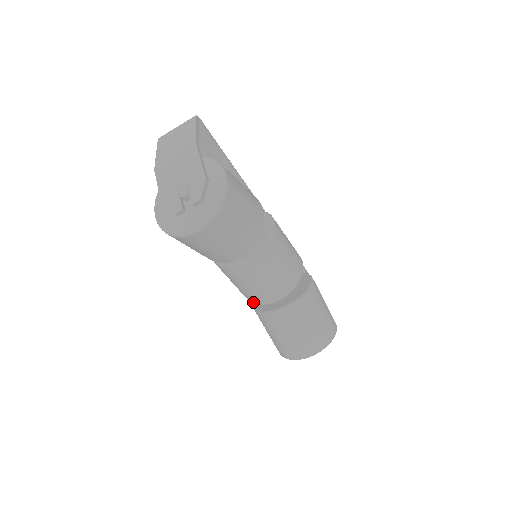
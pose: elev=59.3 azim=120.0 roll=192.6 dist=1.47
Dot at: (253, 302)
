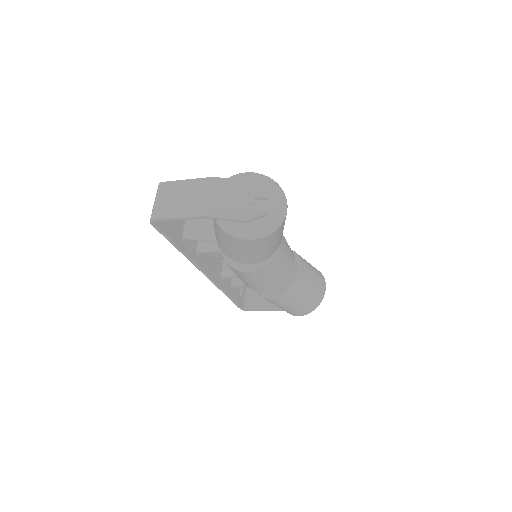
Dot at: (284, 283)
